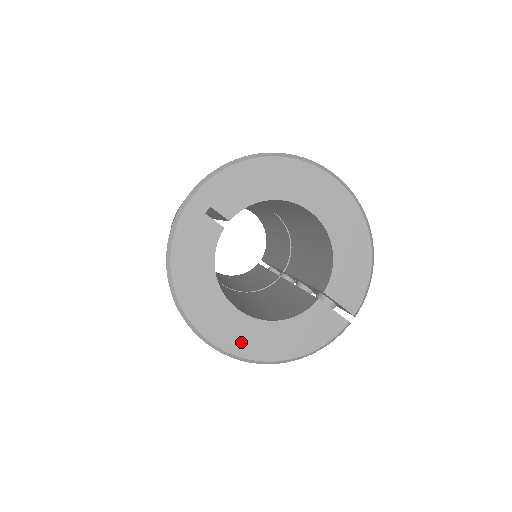
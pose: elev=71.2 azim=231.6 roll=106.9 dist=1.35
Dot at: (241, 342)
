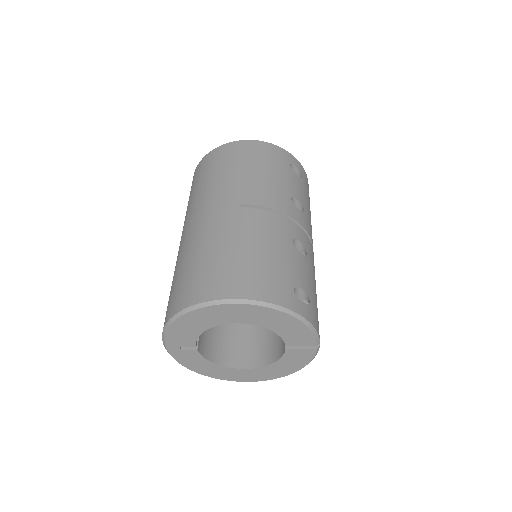
Dot at: (260, 377)
